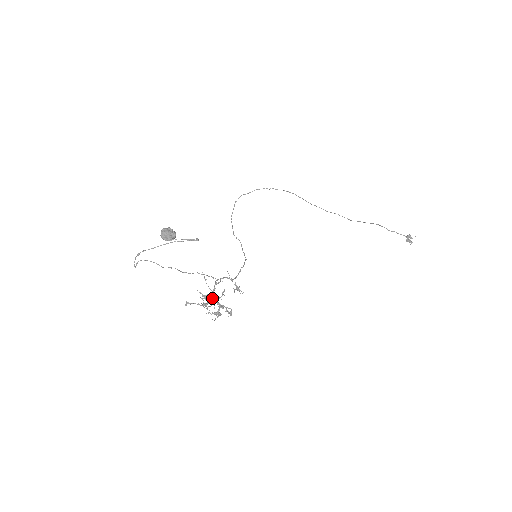
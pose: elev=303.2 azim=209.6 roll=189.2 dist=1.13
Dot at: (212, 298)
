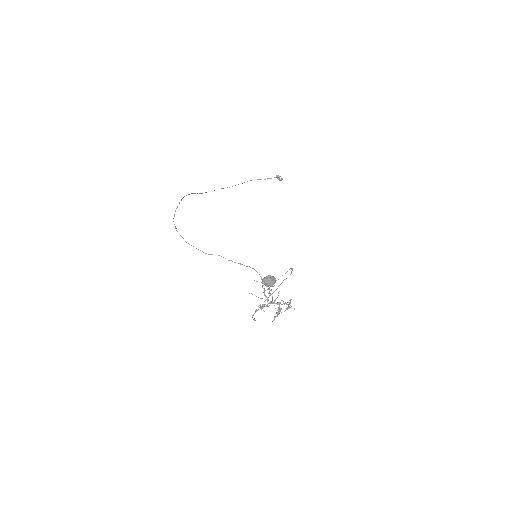
Dot at: occluded
